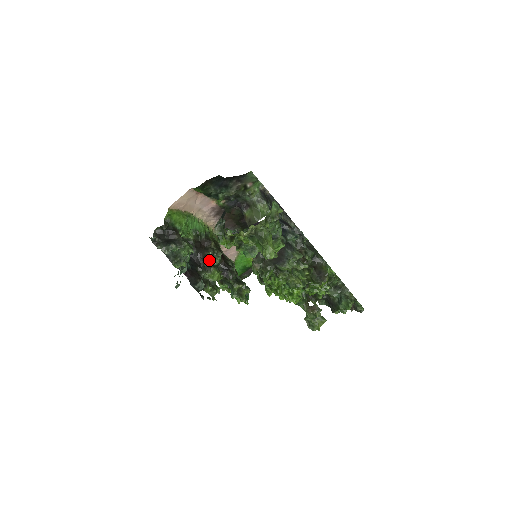
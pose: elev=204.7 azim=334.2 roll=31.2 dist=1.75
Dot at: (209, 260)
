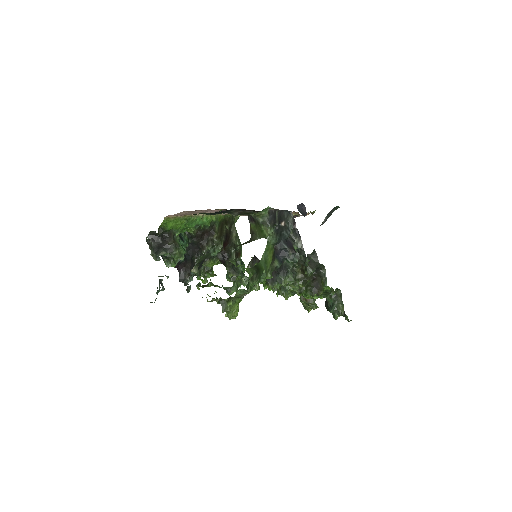
Dot at: (207, 252)
